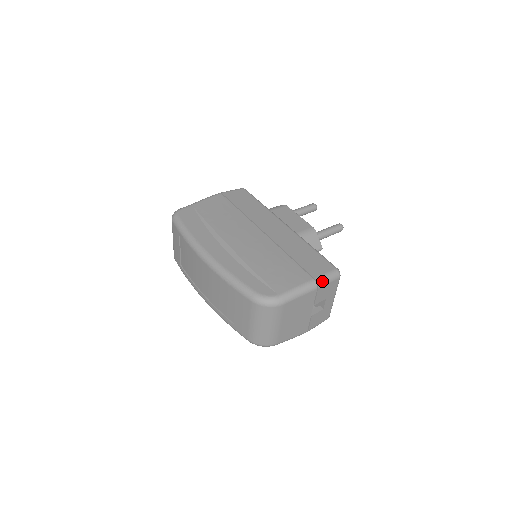
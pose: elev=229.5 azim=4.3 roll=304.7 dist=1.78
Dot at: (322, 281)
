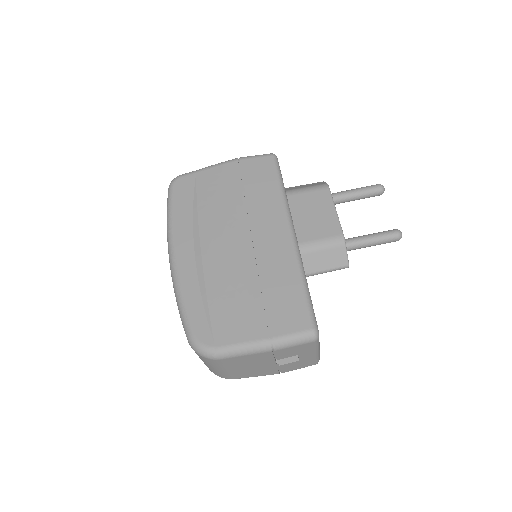
Dot at: (282, 343)
